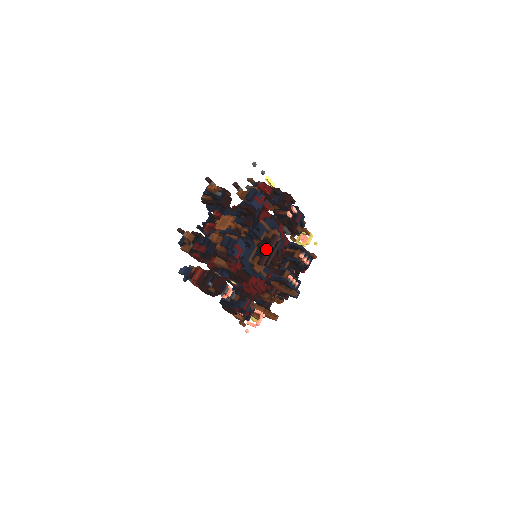
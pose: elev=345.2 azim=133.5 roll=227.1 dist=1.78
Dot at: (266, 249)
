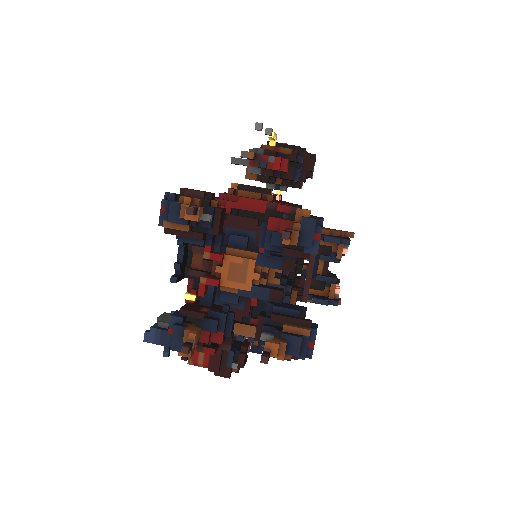
Dot at: occluded
